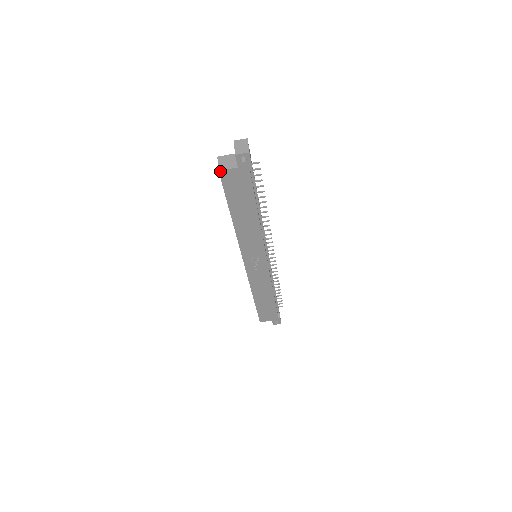
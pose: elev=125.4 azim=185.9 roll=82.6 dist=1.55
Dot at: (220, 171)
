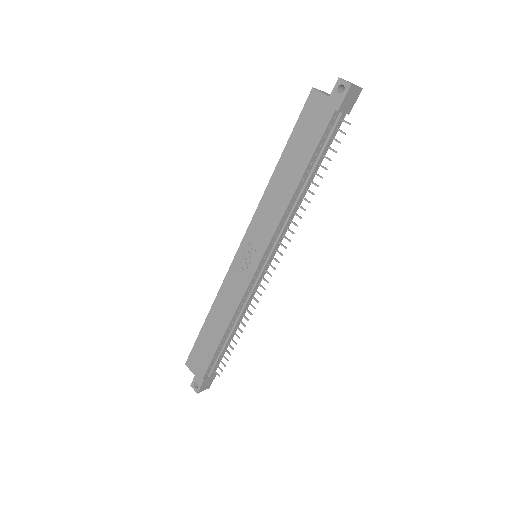
Dot at: (313, 89)
